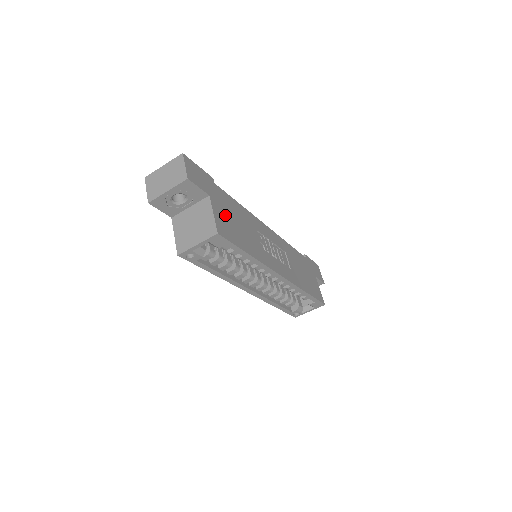
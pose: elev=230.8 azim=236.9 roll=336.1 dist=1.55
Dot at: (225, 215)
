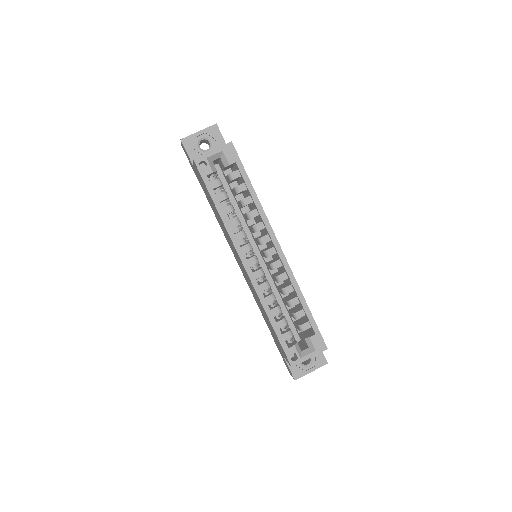
Dot at: occluded
